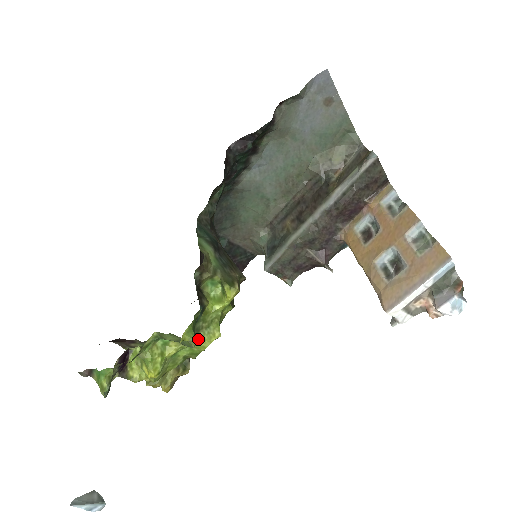
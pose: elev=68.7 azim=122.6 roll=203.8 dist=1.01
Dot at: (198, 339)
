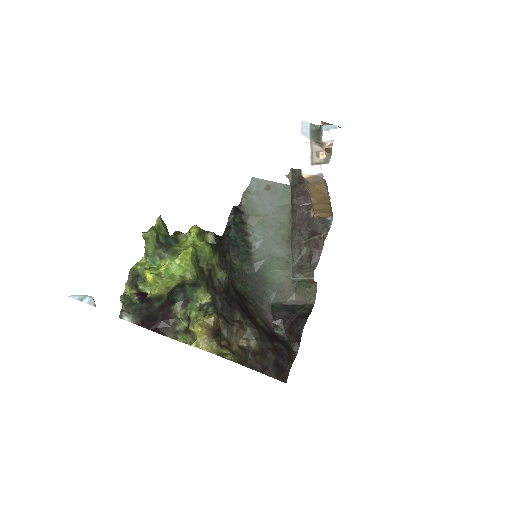
Dot at: (179, 255)
